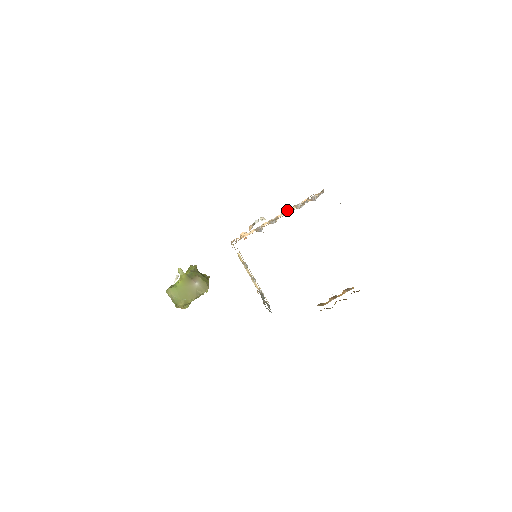
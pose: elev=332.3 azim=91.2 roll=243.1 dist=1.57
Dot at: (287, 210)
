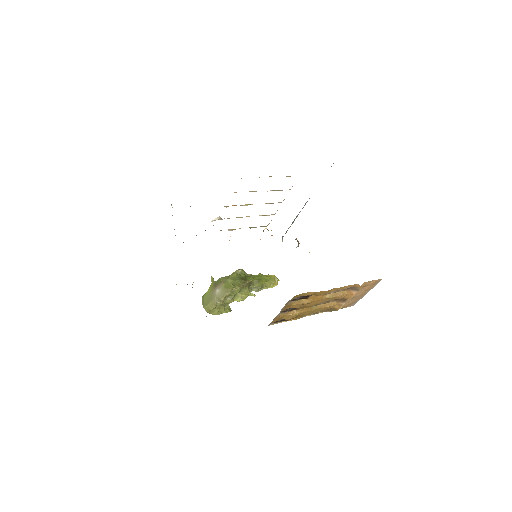
Dot at: occluded
